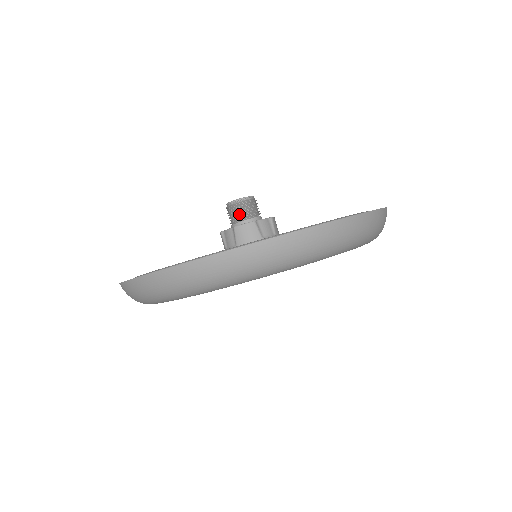
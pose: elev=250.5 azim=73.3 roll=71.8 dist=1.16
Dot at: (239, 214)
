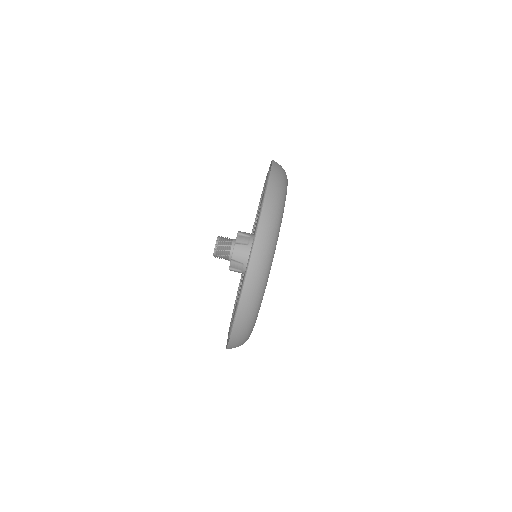
Dot at: (224, 251)
